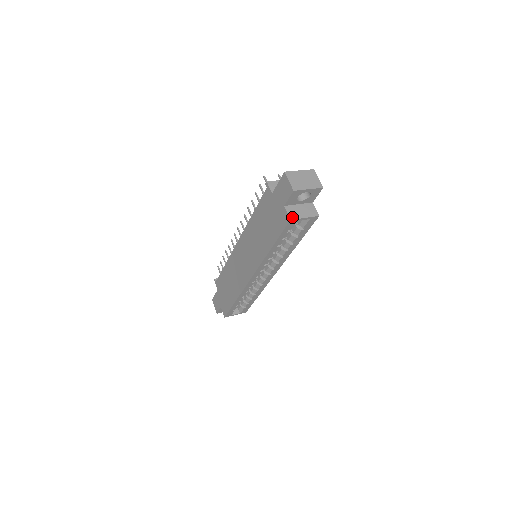
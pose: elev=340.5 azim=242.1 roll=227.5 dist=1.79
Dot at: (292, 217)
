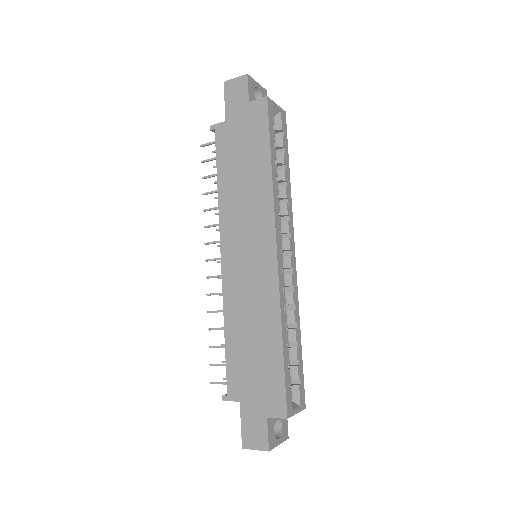
Dot at: (266, 98)
